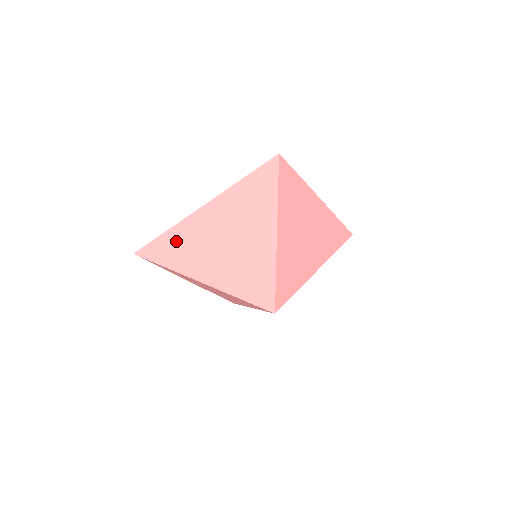
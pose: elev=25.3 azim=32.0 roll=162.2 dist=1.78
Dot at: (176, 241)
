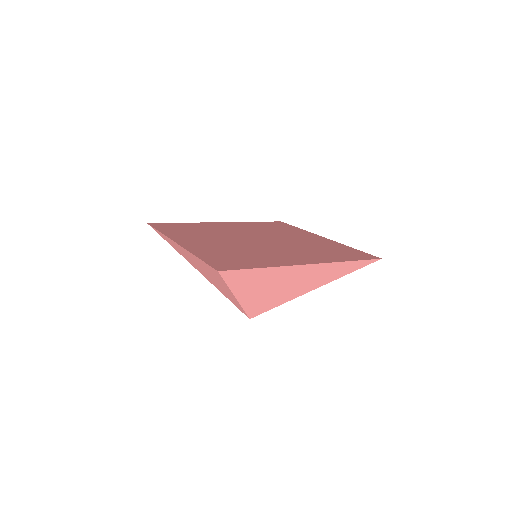
Dot at: (170, 242)
